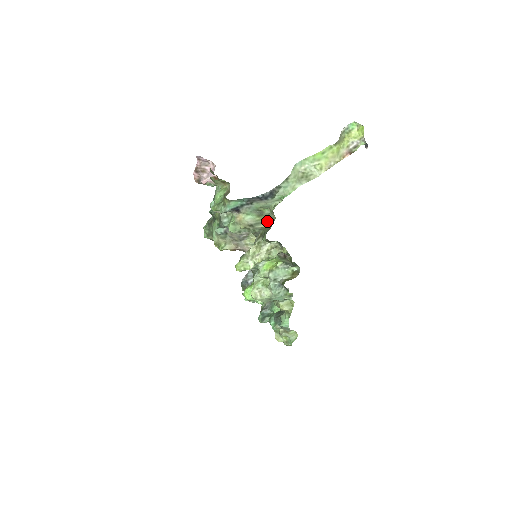
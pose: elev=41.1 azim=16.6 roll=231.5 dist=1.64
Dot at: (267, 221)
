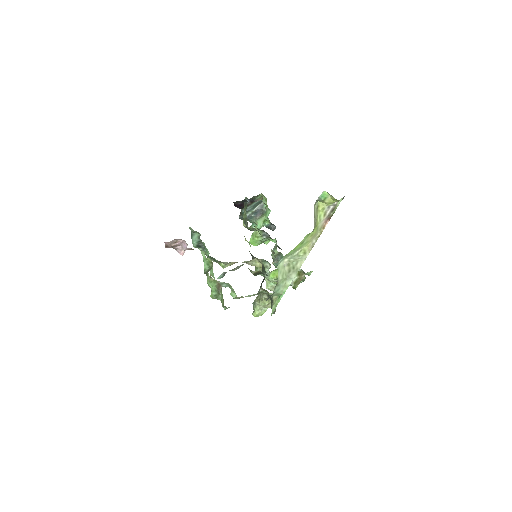
Dot at: (267, 292)
